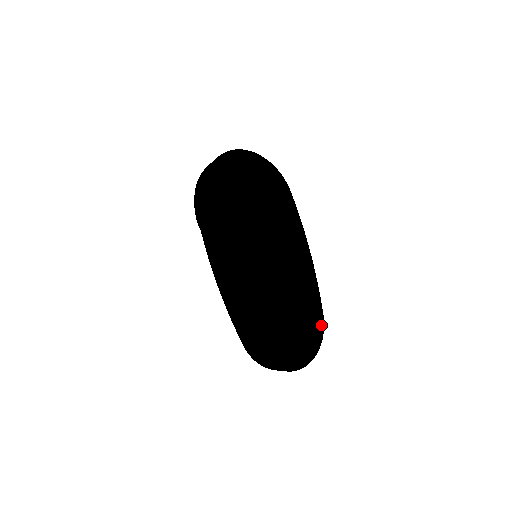
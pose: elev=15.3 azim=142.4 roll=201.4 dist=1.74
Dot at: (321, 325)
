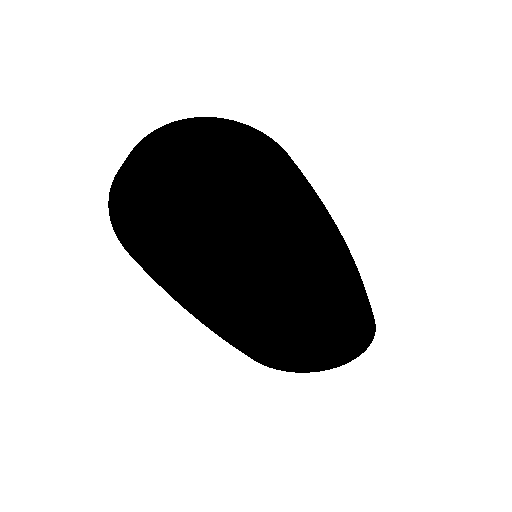
Dot at: (369, 331)
